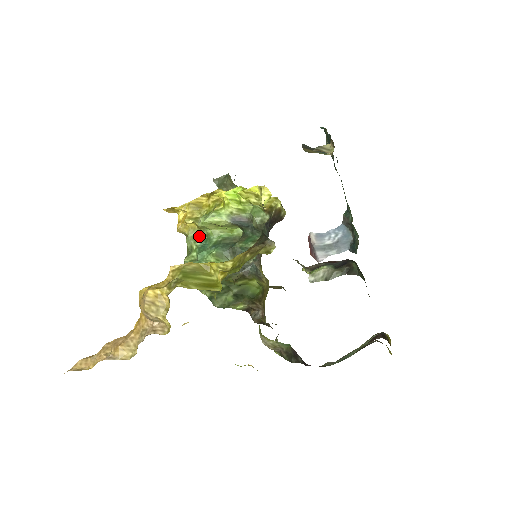
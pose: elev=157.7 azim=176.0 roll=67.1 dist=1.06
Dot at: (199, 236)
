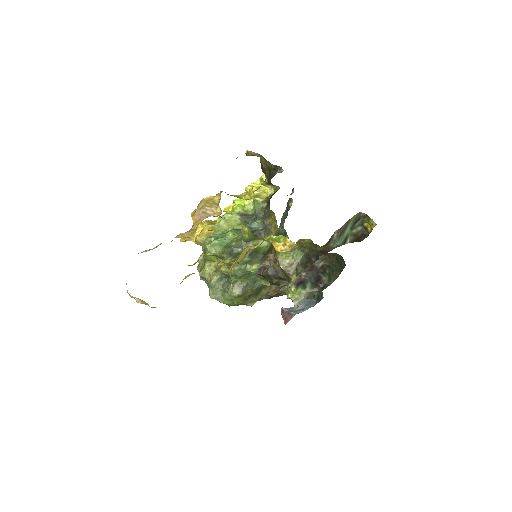
Dot at: (215, 235)
